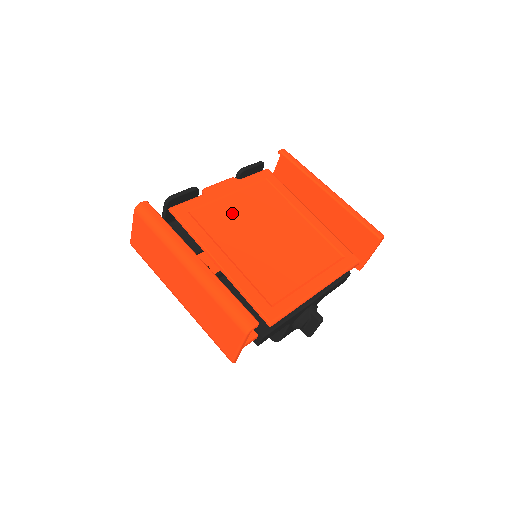
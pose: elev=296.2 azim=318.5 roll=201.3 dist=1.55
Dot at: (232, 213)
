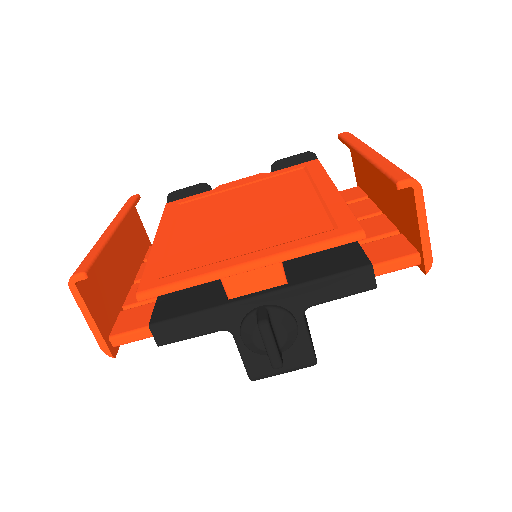
Dot at: (224, 200)
